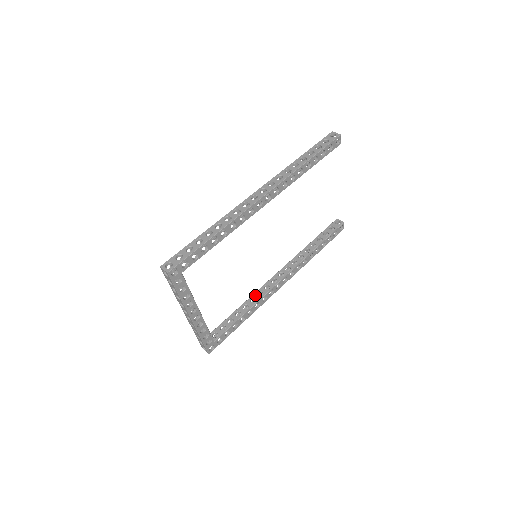
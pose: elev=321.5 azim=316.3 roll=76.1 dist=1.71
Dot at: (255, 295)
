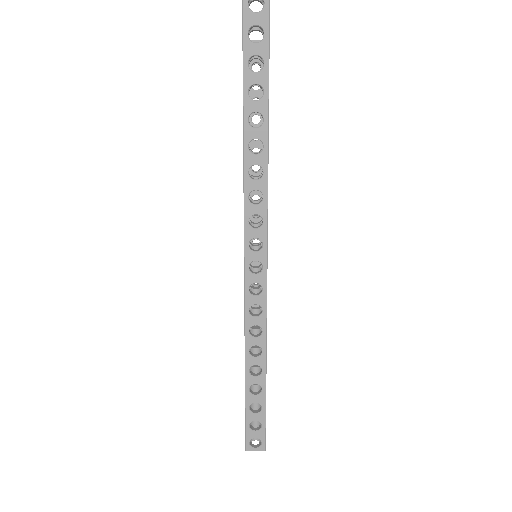
Dot at: occluded
